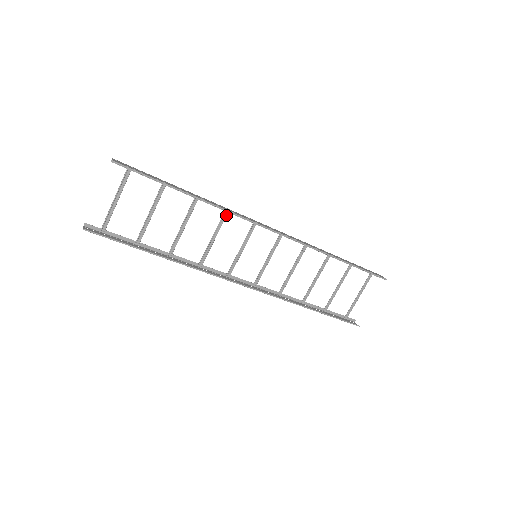
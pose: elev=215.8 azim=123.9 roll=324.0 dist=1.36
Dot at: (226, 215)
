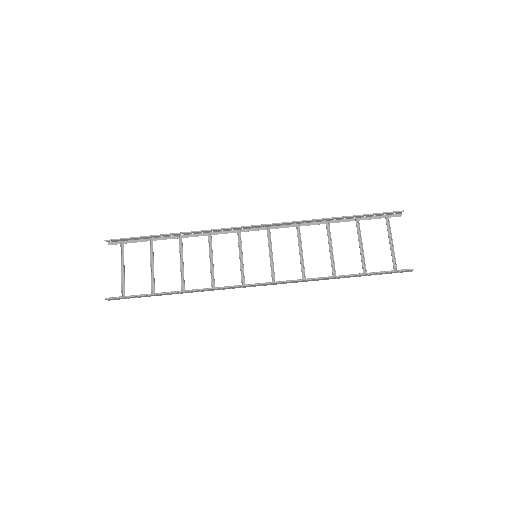
Dot at: (211, 238)
